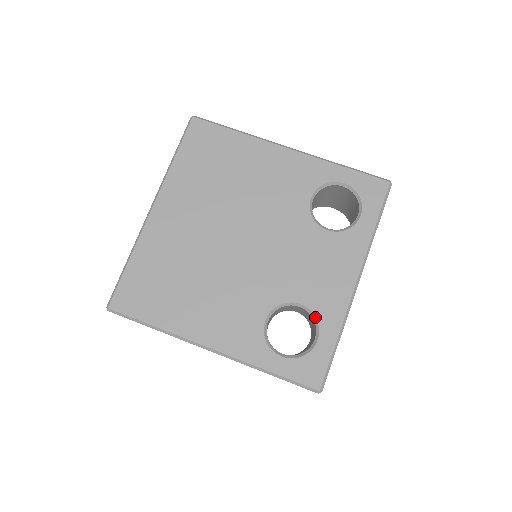
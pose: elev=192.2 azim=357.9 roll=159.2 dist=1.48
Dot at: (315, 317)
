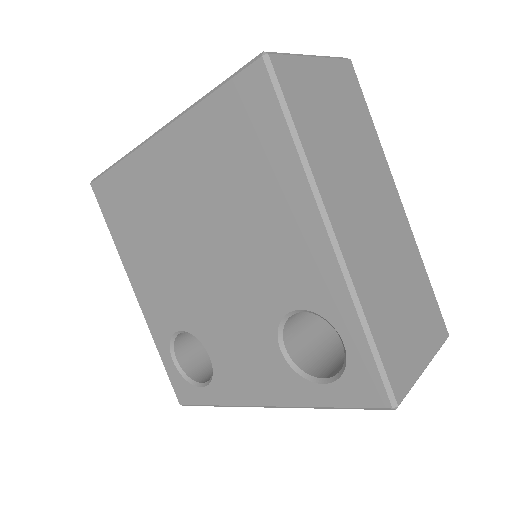
Dot at: (212, 376)
